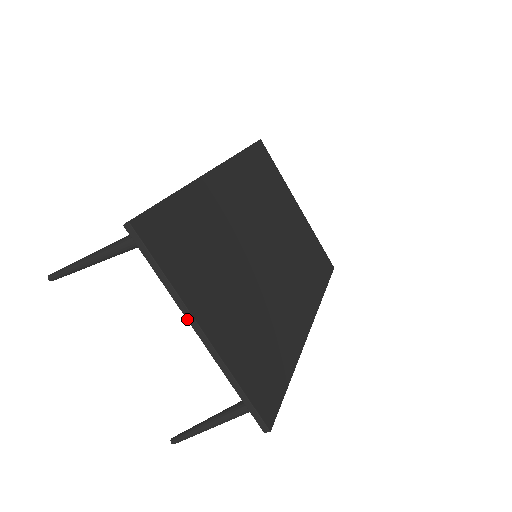
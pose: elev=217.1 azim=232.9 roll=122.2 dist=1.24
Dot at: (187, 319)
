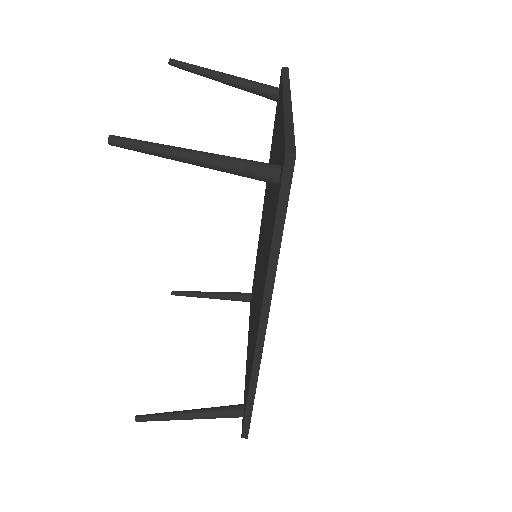
Dot at: (284, 93)
